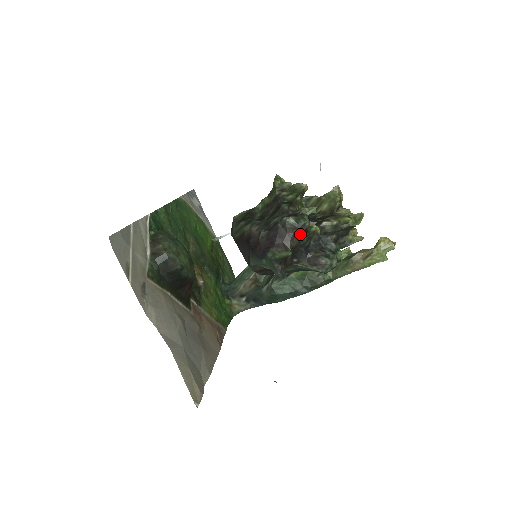
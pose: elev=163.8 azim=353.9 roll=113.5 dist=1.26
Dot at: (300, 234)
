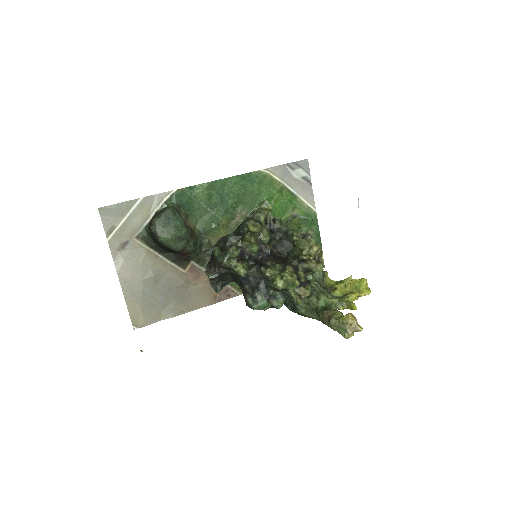
Dot at: (225, 267)
